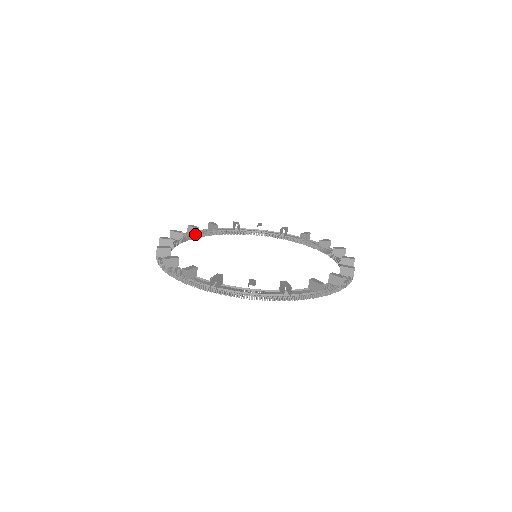
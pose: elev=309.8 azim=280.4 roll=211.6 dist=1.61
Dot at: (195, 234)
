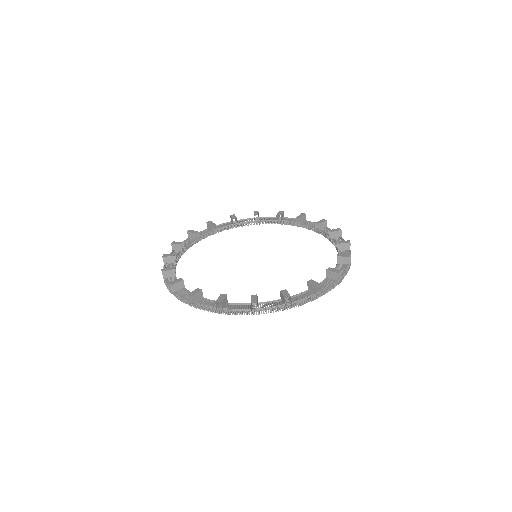
Dot at: (234, 224)
